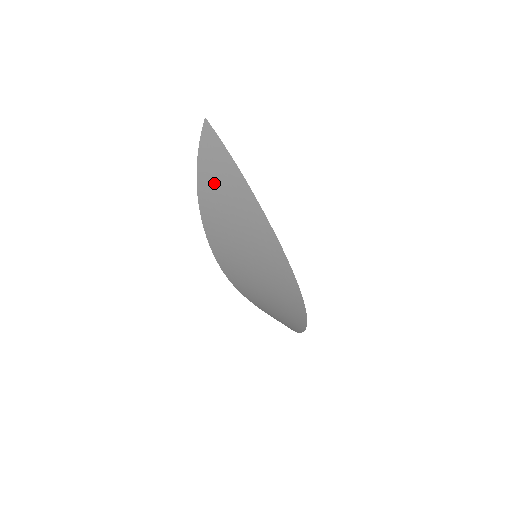
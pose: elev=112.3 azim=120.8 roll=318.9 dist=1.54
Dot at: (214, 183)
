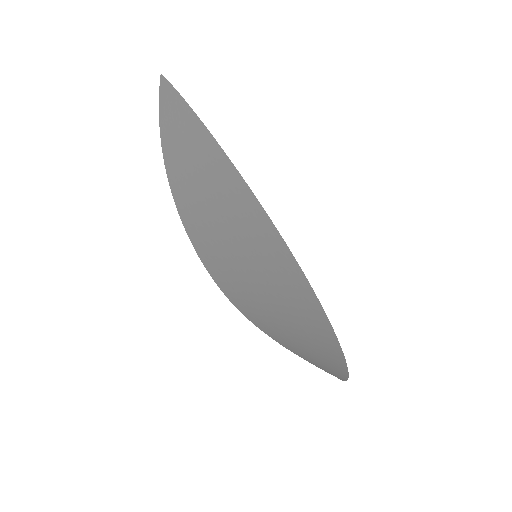
Dot at: (178, 153)
